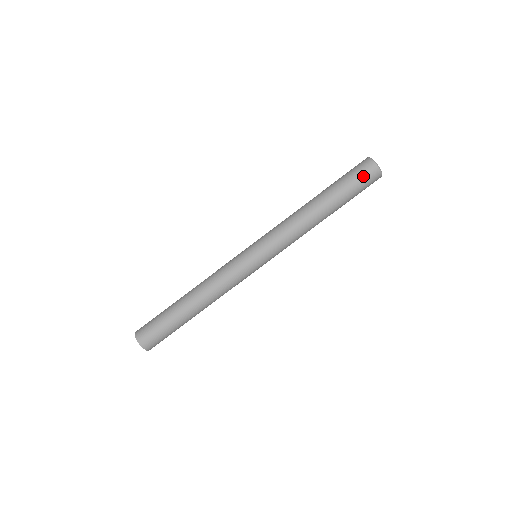
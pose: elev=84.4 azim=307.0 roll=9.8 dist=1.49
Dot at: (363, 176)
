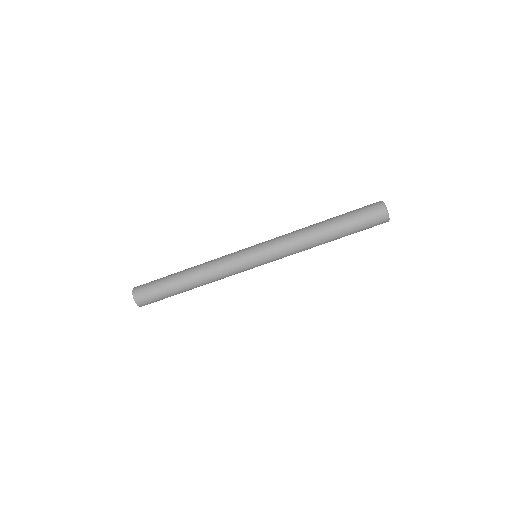
Dot at: (372, 219)
